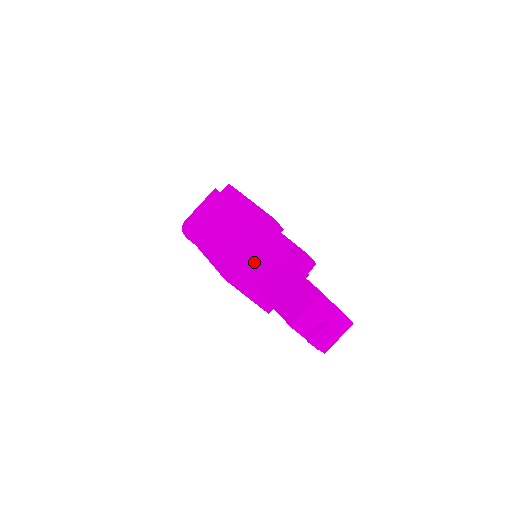
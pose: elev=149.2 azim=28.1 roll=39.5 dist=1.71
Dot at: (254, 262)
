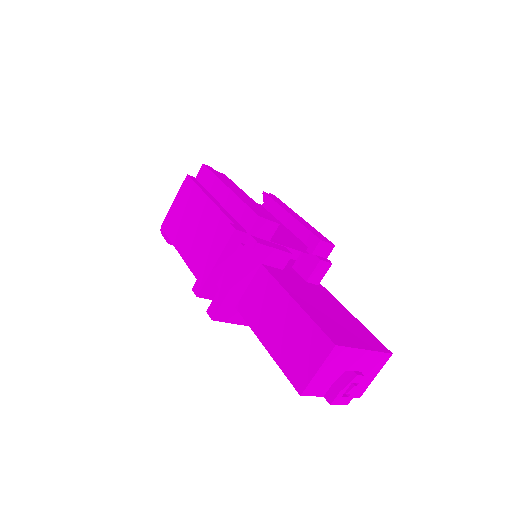
Dot at: (244, 288)
